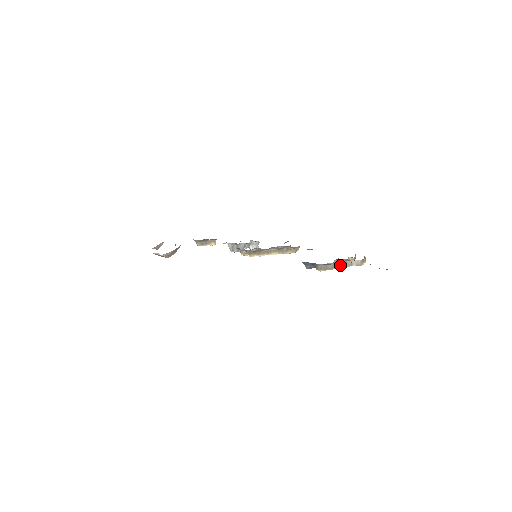
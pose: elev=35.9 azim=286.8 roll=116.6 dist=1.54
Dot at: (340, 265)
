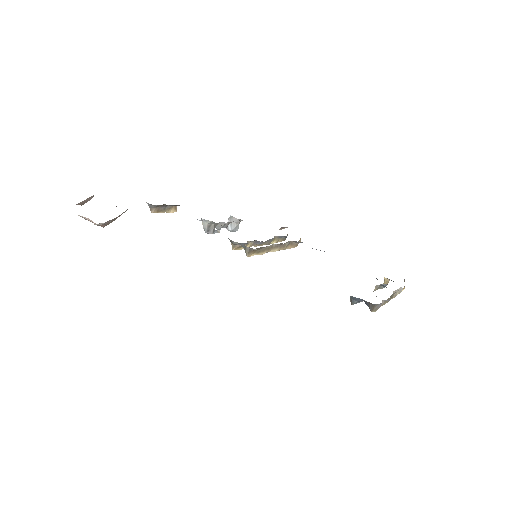
Dot at: (389, 298)
